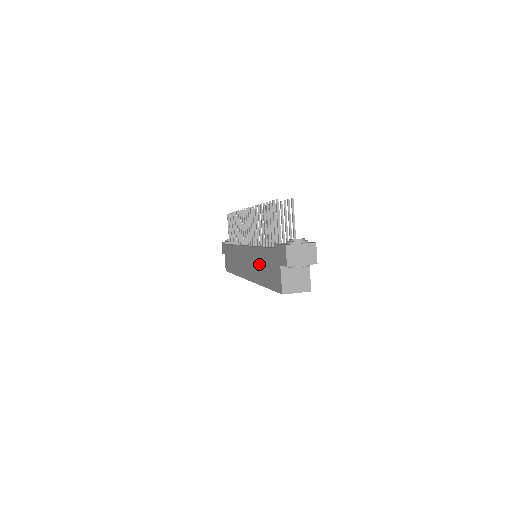
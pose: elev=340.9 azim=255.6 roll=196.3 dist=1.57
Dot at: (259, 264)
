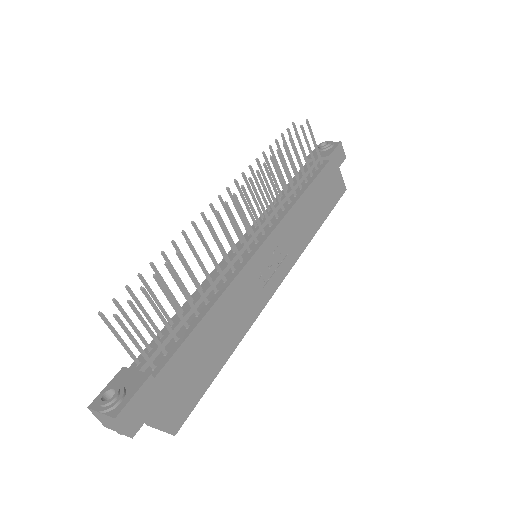
Dot at: occluded
